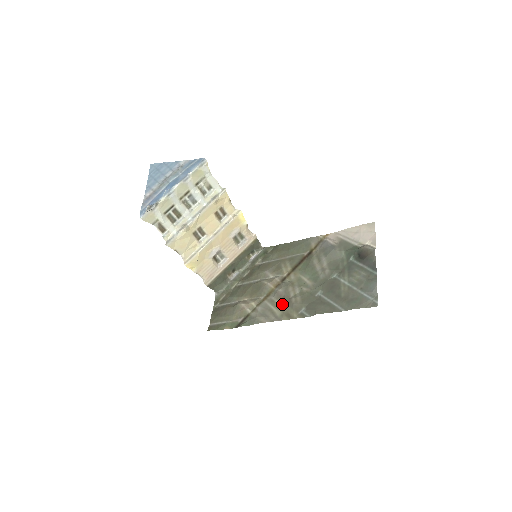
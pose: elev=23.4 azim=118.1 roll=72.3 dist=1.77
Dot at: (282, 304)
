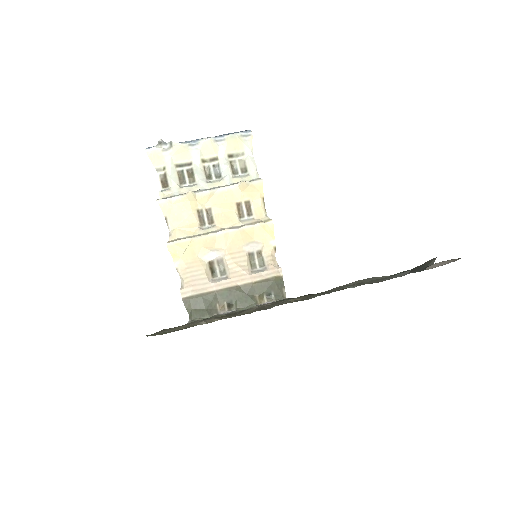
Dot at: occluded
